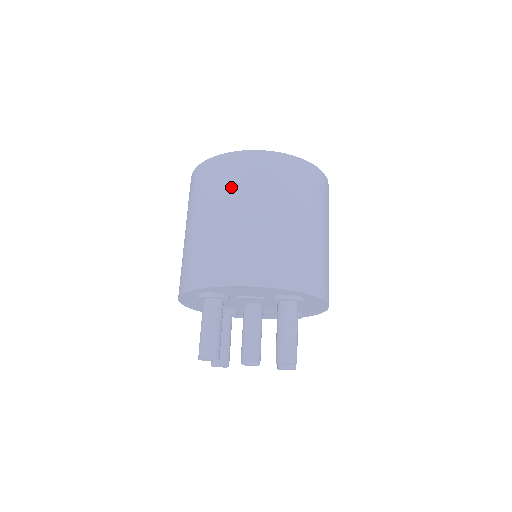
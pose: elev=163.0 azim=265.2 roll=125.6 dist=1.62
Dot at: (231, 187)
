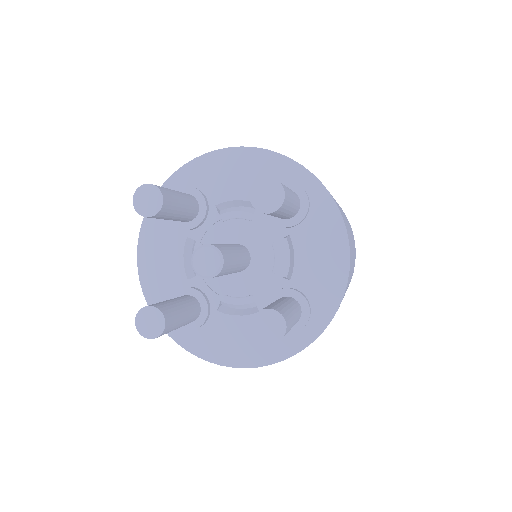
Dot at: occluded
